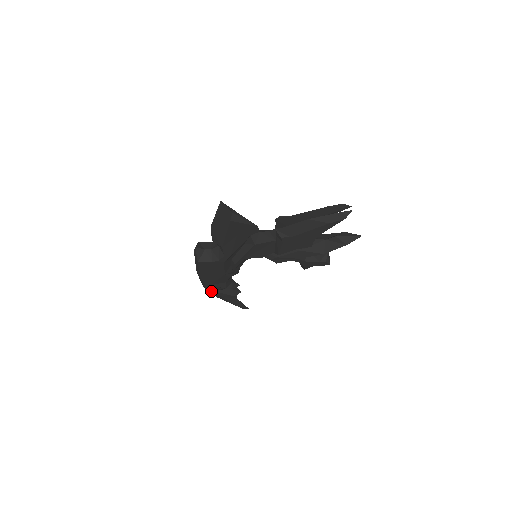
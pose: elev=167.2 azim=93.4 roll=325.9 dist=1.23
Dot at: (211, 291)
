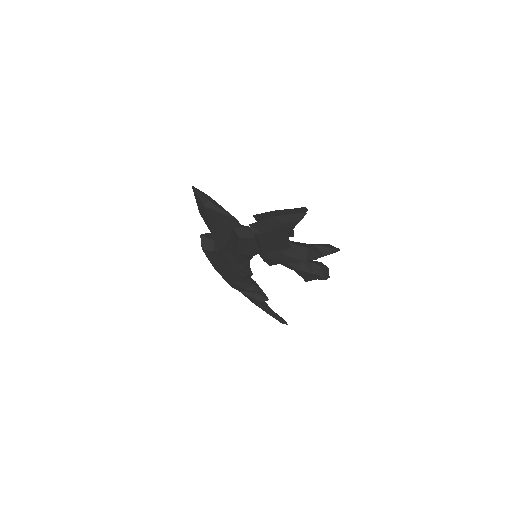
Dot at: occluded
